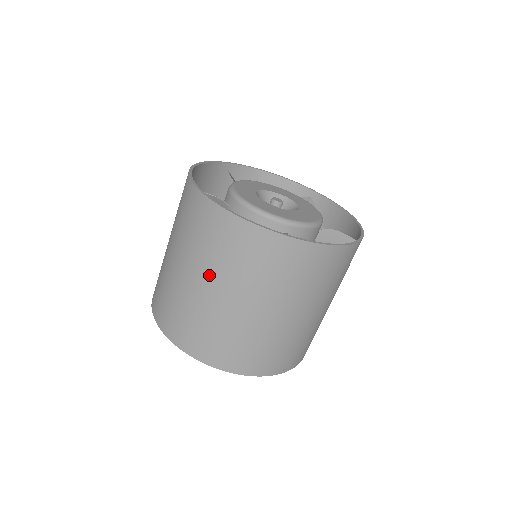
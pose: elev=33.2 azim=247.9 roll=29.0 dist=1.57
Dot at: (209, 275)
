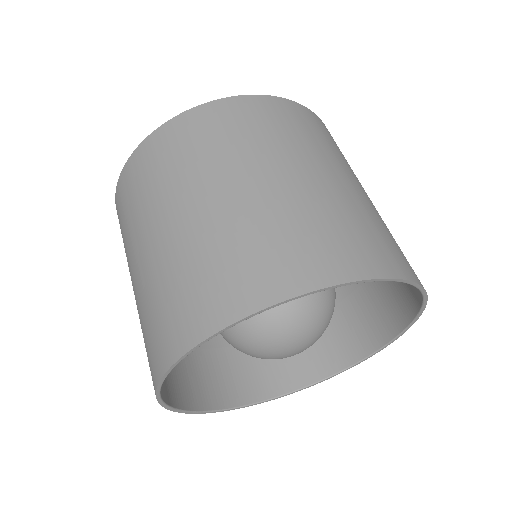
Dot at: (137, 242)
